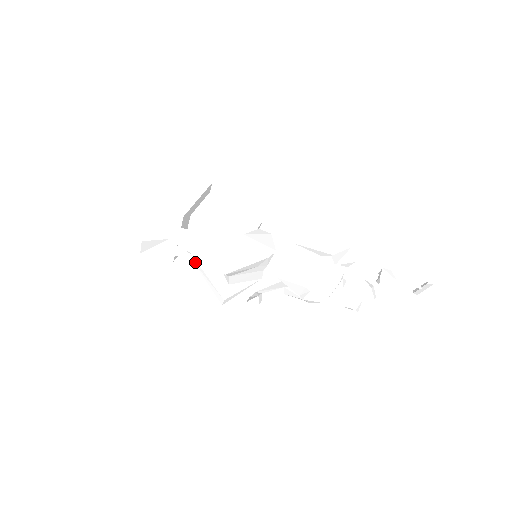
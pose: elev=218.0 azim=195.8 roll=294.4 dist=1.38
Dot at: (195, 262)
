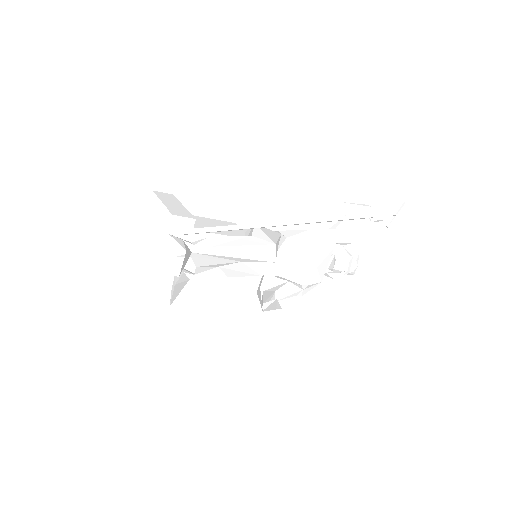
Dot at: (203, 290)
